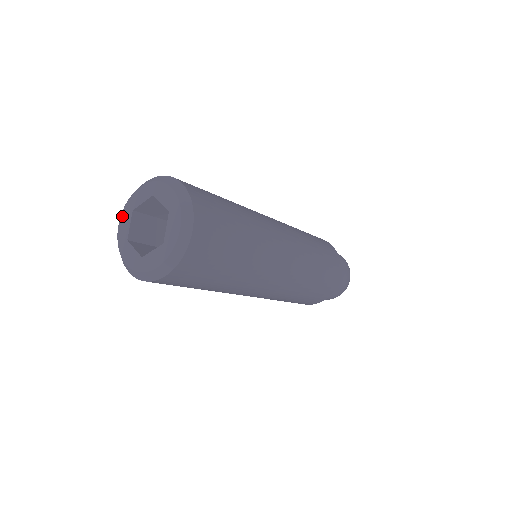
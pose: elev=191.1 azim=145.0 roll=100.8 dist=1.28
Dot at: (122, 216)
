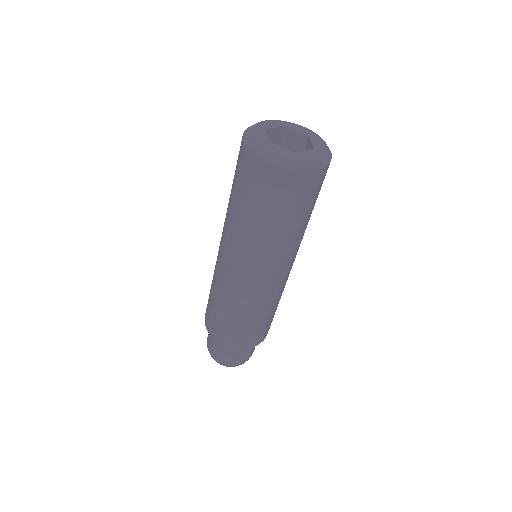
Dot at: (274, 121)
